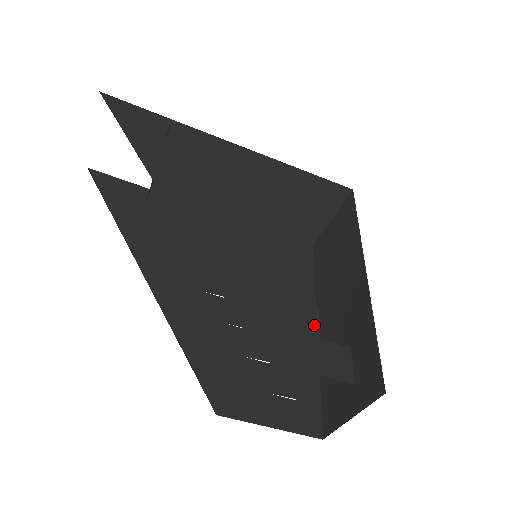
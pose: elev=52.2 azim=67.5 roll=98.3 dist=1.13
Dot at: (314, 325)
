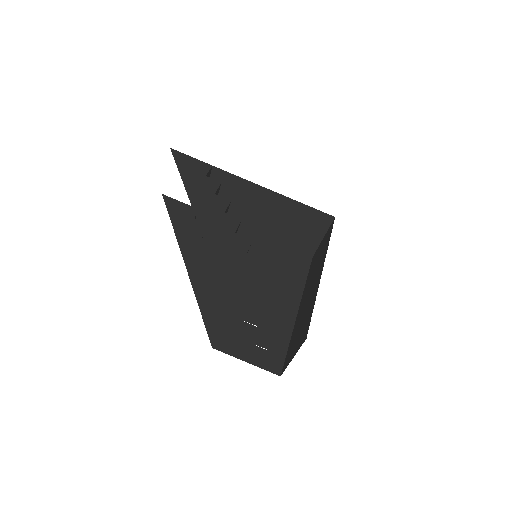
Dot at: (270, 295)
